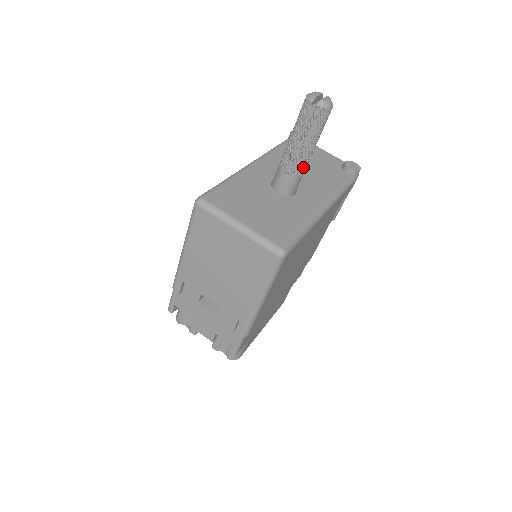
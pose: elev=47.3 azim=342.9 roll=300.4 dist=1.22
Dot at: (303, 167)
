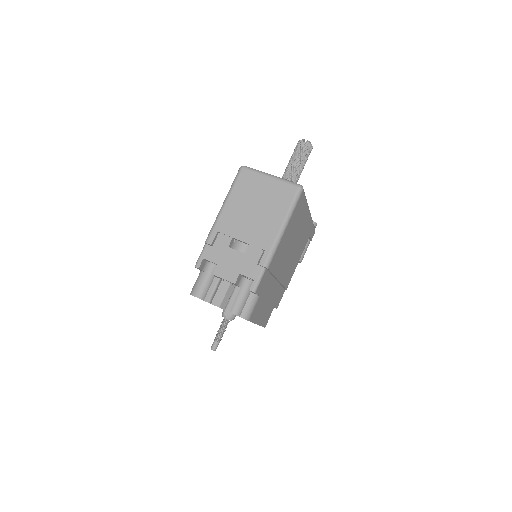
Dot at: (296, 179)
